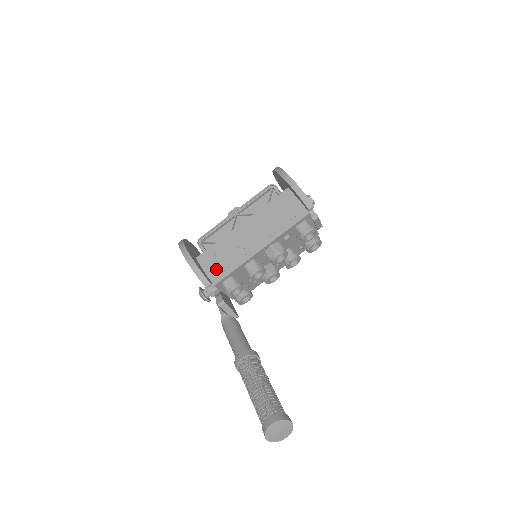
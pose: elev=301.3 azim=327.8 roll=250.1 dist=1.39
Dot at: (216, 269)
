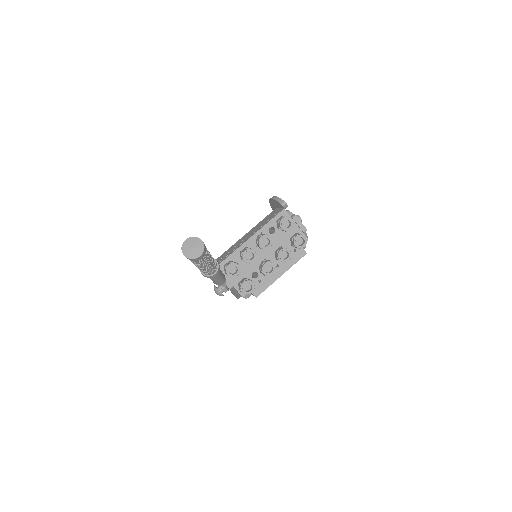
Dot at: (221, 259)
